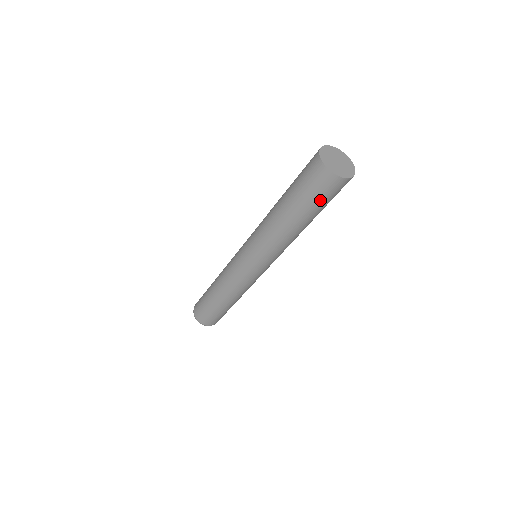
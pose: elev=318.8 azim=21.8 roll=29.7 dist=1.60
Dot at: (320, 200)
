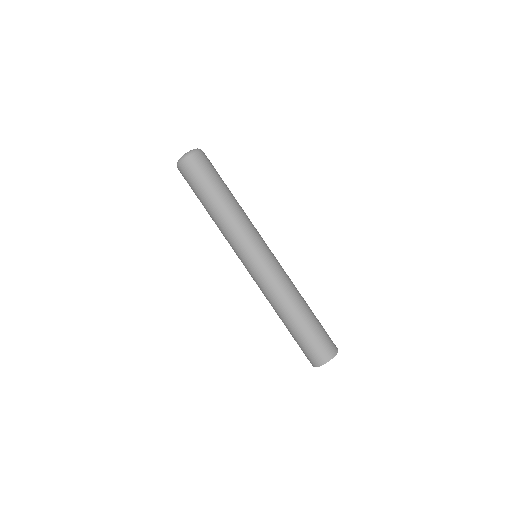
Dot at: occluded
